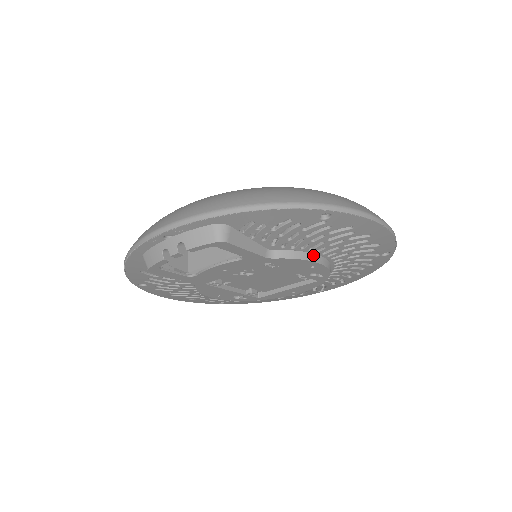
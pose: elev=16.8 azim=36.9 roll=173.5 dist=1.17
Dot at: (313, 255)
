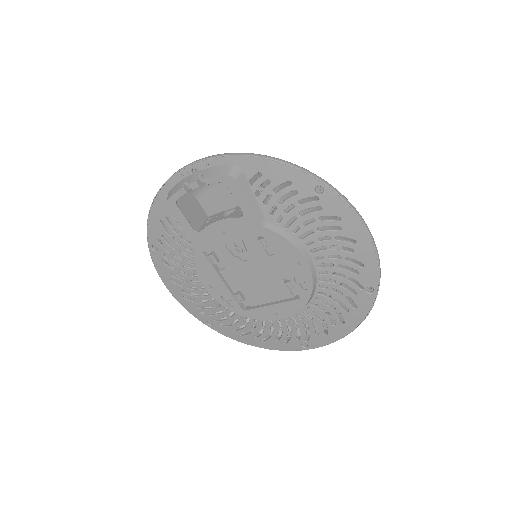
Dot at: (302, 247)
